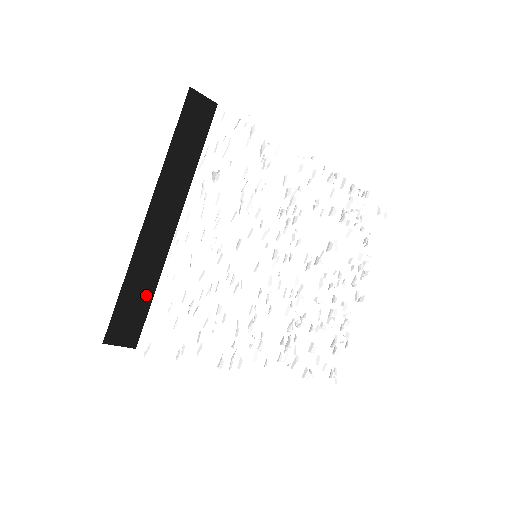
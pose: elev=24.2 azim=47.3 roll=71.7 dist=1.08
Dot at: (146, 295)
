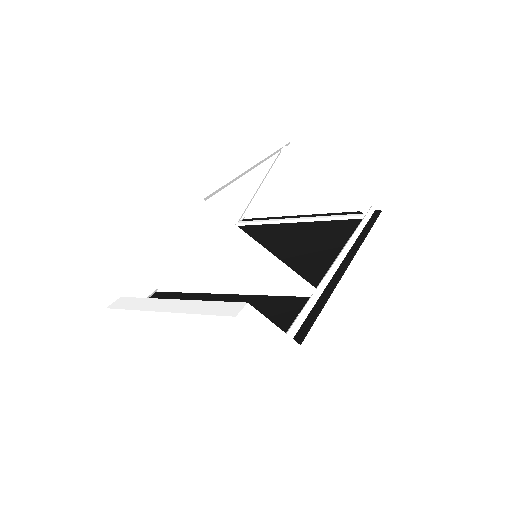
Dot at: occluded
